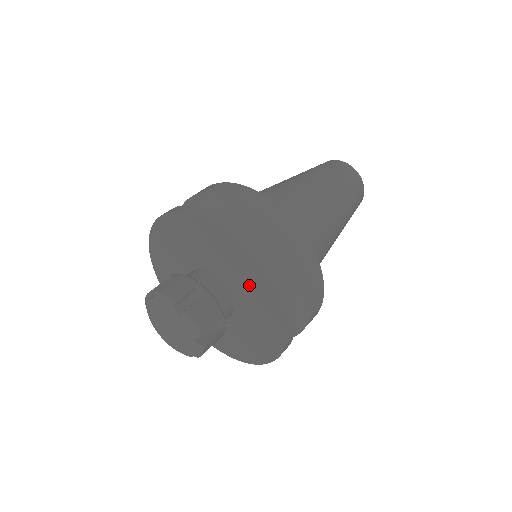
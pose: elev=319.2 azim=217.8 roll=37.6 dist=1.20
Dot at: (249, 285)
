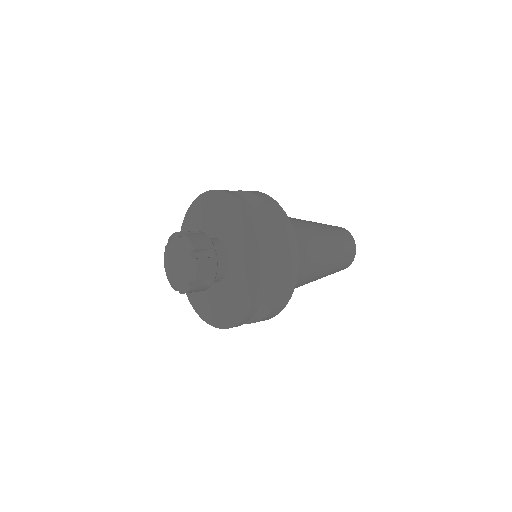
Dot at: (245, 270)
